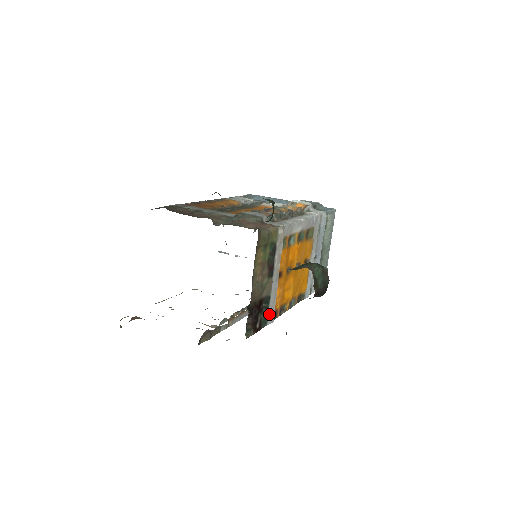
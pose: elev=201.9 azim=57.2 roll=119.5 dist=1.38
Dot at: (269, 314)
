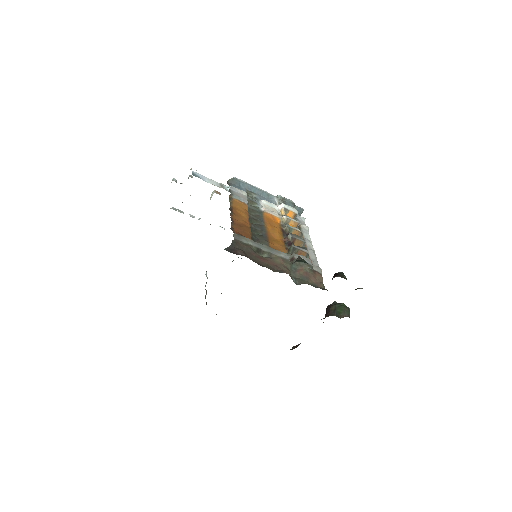
Dot at: occluded
